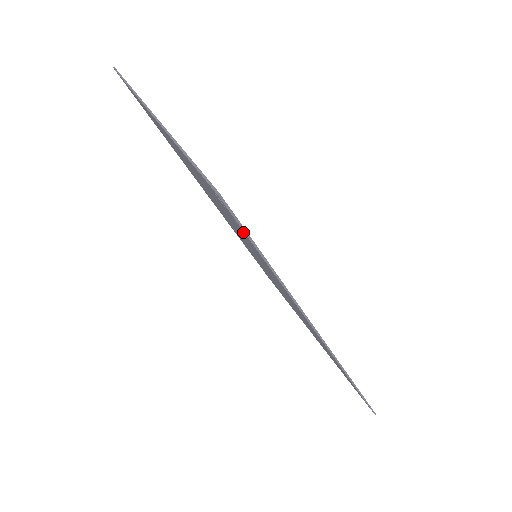
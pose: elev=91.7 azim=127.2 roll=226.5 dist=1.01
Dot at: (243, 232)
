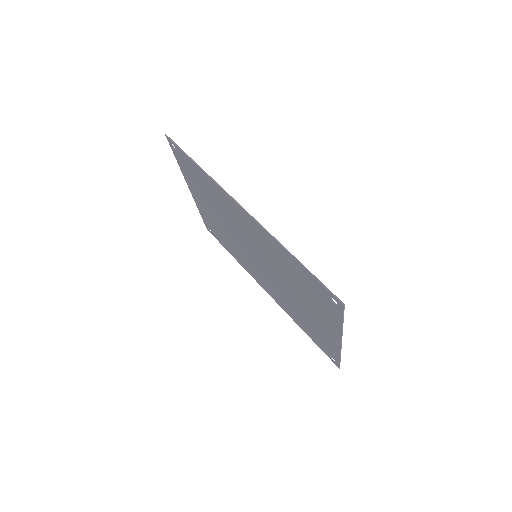
Dot at: (182, 154)
